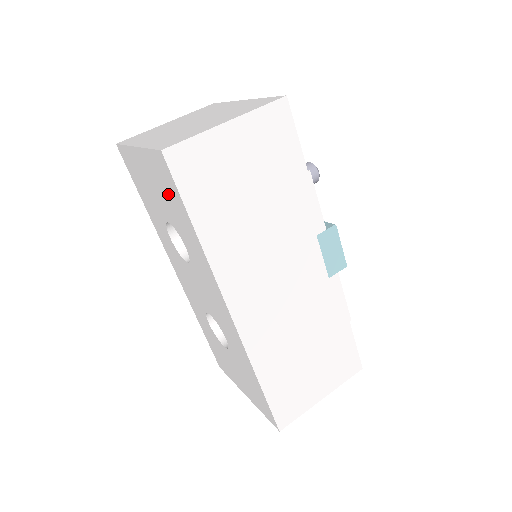
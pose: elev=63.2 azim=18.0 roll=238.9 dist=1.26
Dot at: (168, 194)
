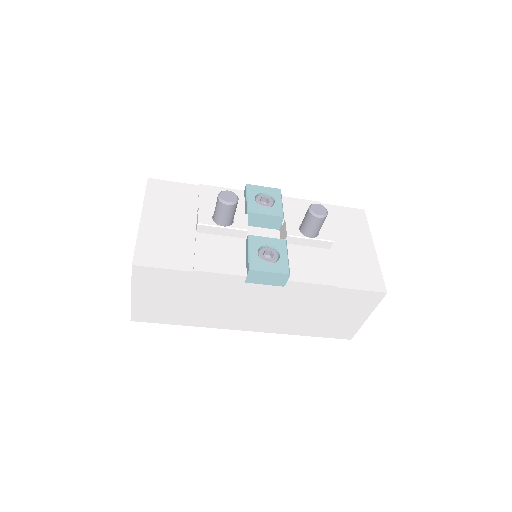
Dot at: occluded
